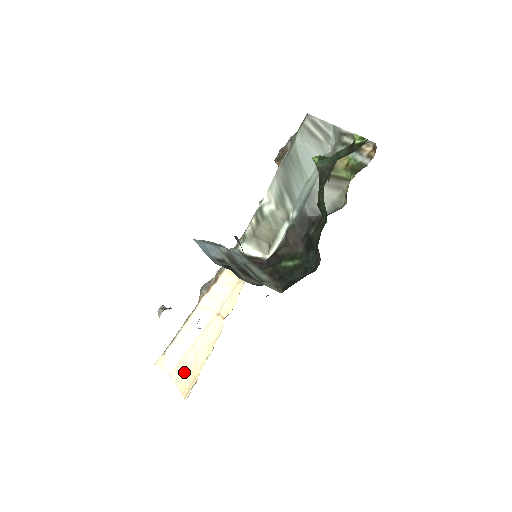
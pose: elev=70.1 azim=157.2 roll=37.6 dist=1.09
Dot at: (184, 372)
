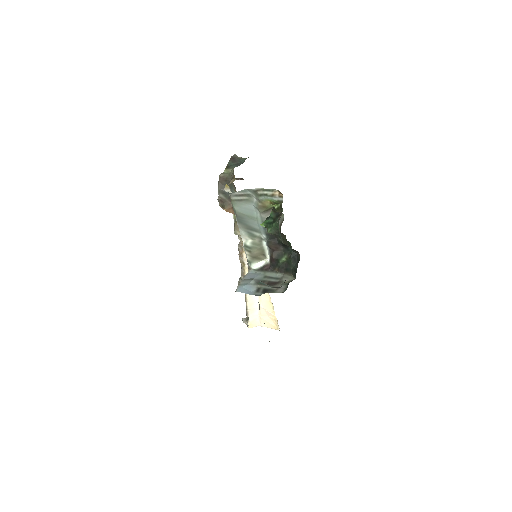
Dot at: (267, 321)
